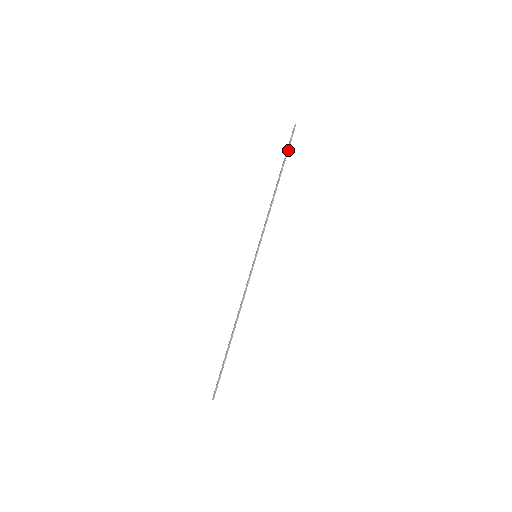
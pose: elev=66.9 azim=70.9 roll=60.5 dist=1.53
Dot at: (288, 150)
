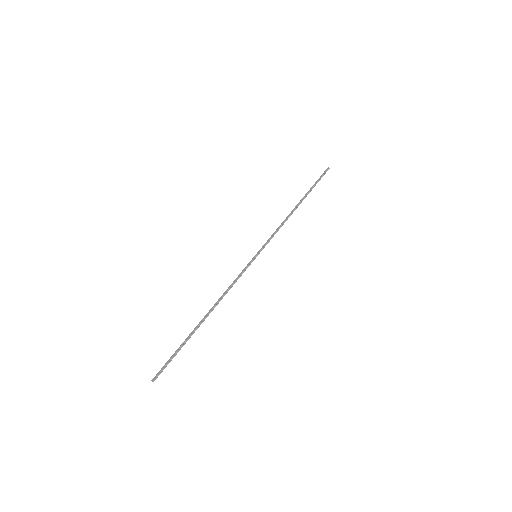
Dot at: occluded
